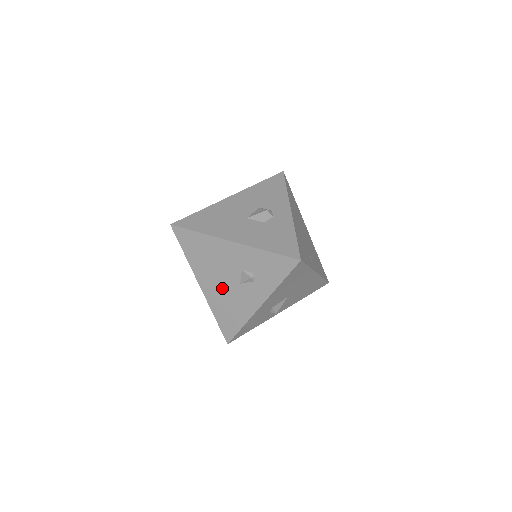
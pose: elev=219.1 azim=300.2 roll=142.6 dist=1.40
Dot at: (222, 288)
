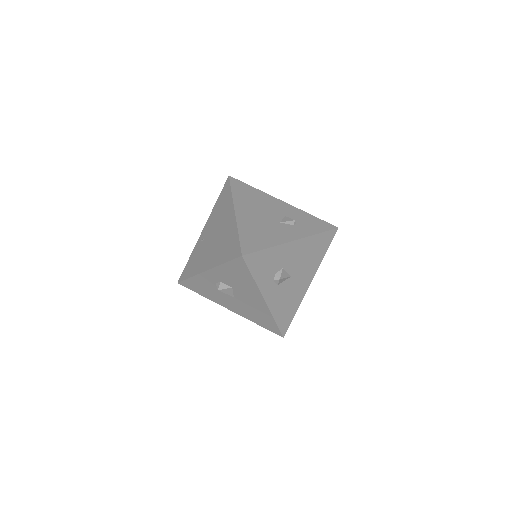
Dot at: (259, 219)
